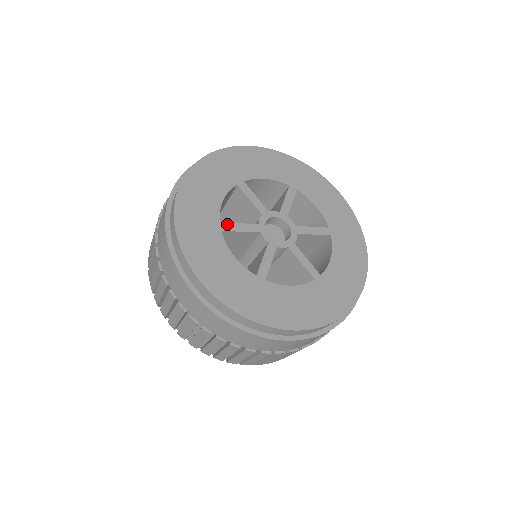
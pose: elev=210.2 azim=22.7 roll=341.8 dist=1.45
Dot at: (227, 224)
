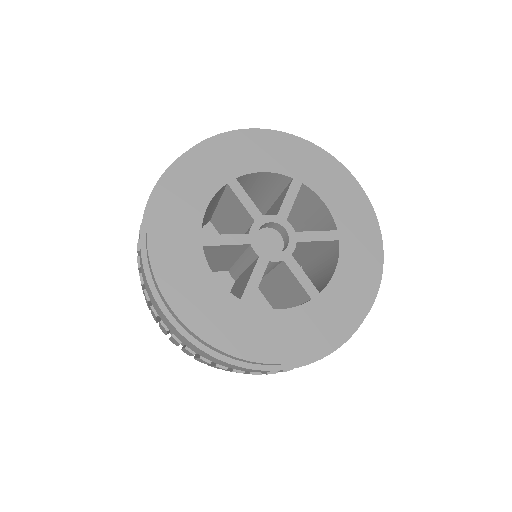
Dot at: (210, 237)
